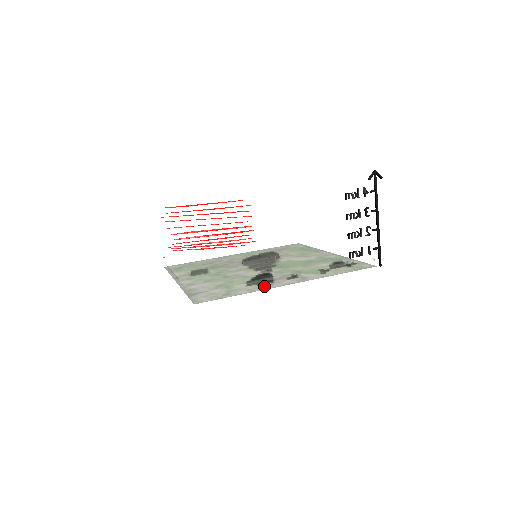
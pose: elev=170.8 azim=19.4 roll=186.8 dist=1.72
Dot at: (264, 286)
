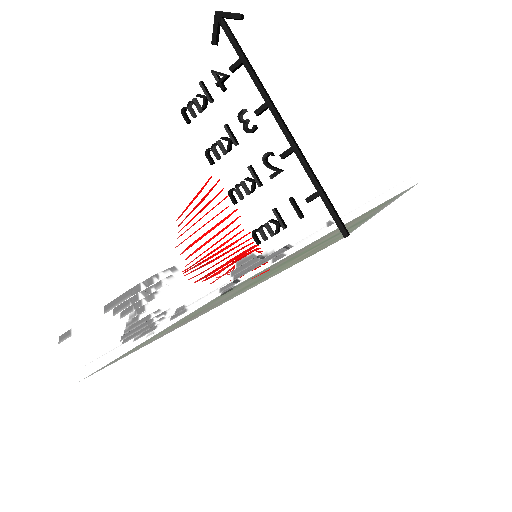
Dot at: (163, 334)
